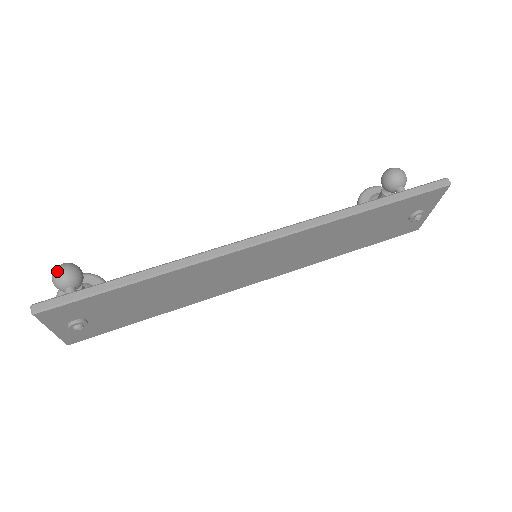
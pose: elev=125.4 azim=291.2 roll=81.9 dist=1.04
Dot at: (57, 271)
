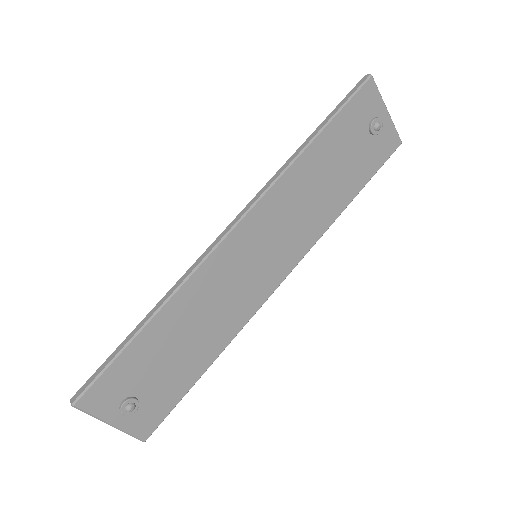
Dot at: occluded
